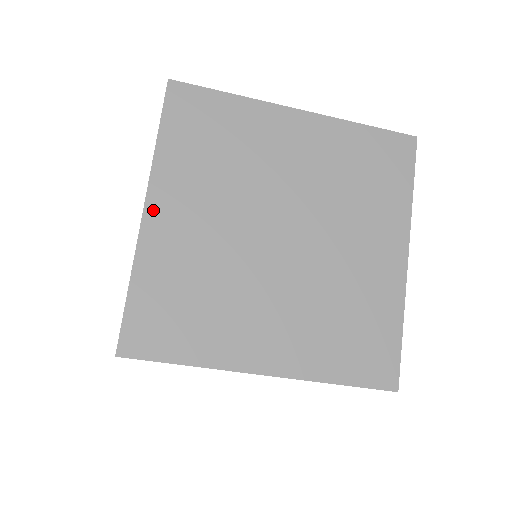
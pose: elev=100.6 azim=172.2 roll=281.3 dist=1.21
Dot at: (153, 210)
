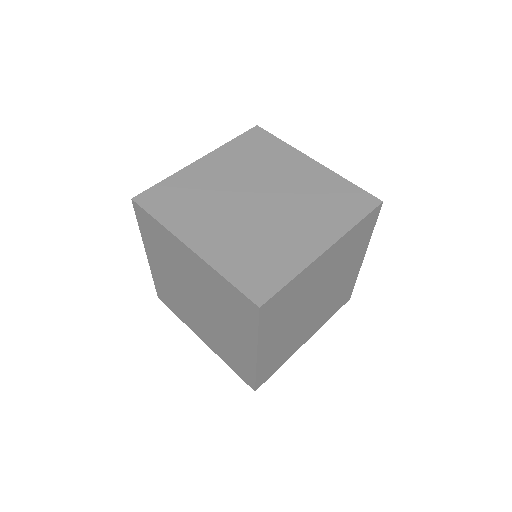
Dot at: (203, 161)
